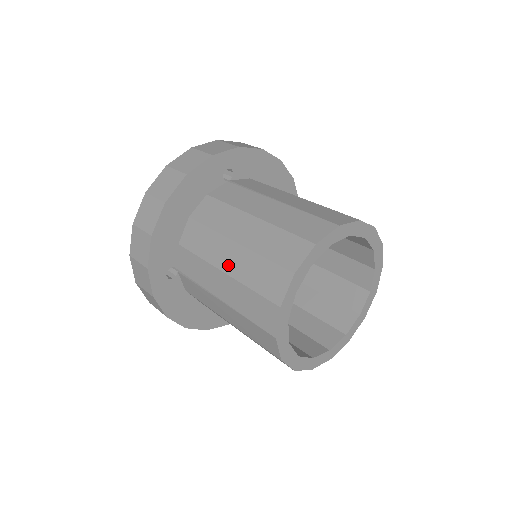
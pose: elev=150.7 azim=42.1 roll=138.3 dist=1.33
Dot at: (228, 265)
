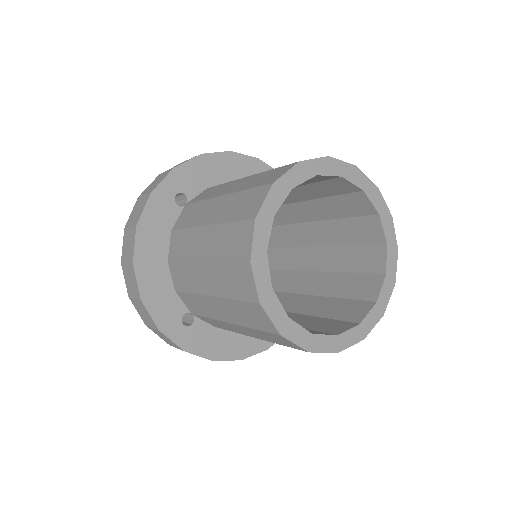
Dot at: occluded
